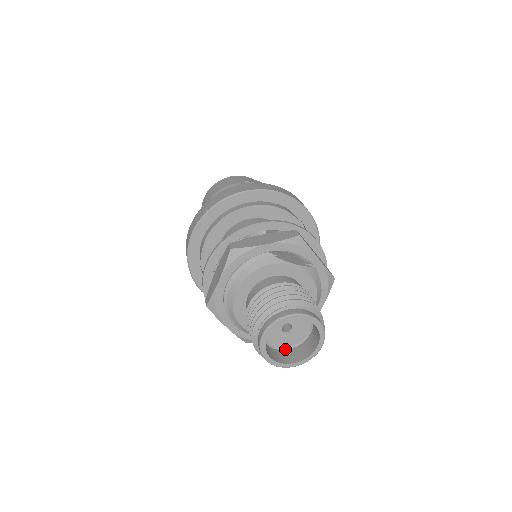
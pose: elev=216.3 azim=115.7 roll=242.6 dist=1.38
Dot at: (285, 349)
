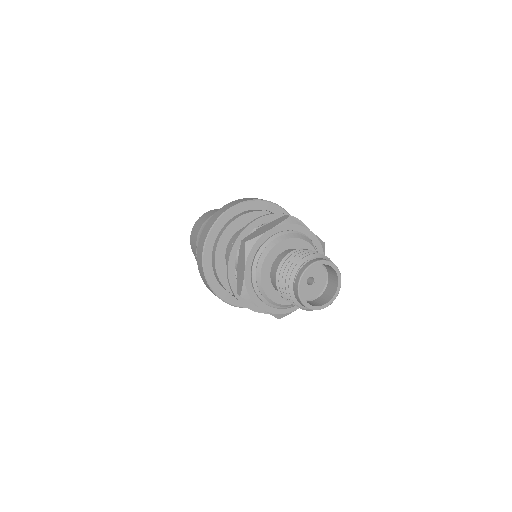
Dot at: occluded
